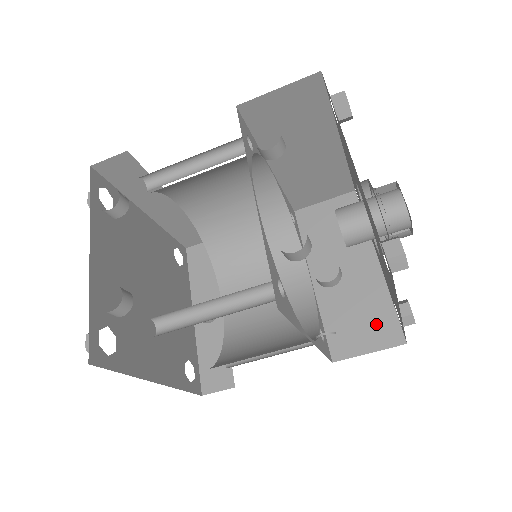
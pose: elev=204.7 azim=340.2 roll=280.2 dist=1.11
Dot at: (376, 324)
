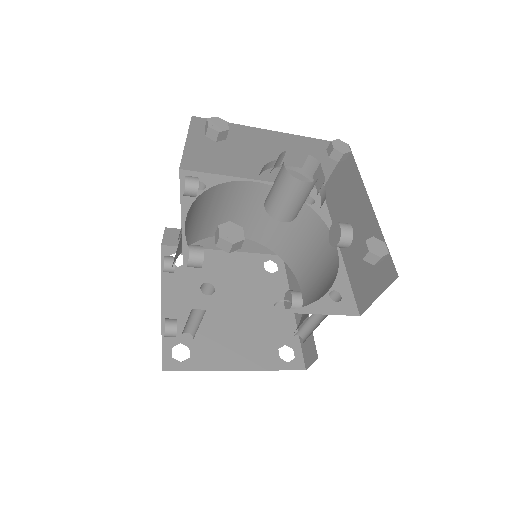
Dot at: (378, 267)
